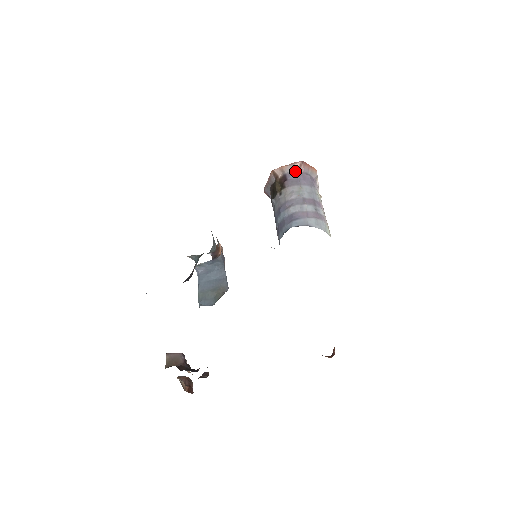
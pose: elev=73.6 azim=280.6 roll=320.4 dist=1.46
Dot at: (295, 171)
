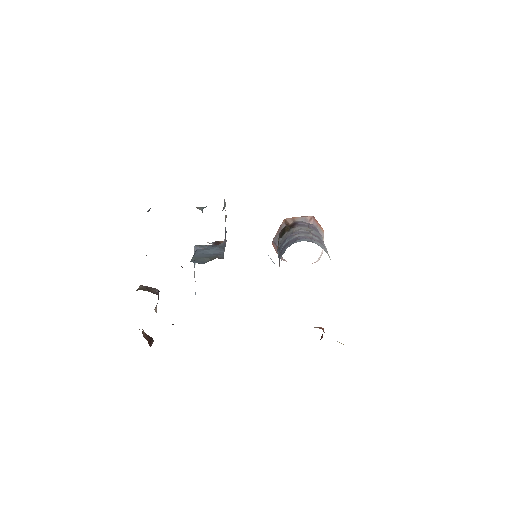
Dot at: (305, 221)
